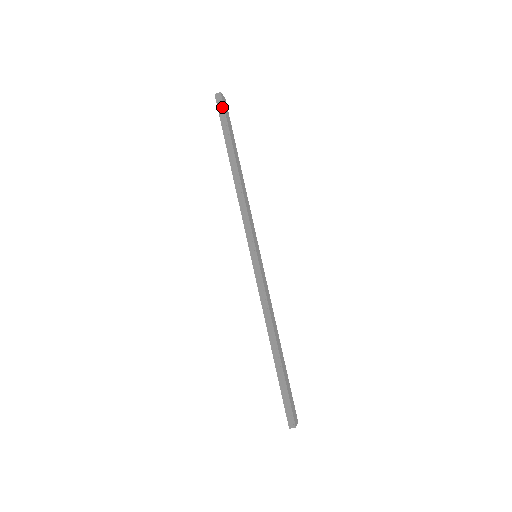
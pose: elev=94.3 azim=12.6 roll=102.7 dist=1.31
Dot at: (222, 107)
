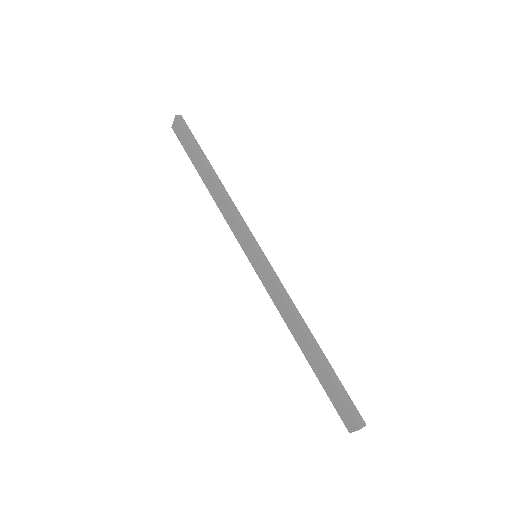
Dot at: (186, 126)
